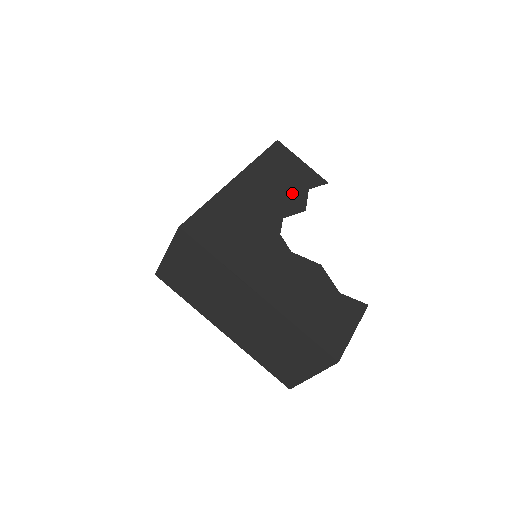
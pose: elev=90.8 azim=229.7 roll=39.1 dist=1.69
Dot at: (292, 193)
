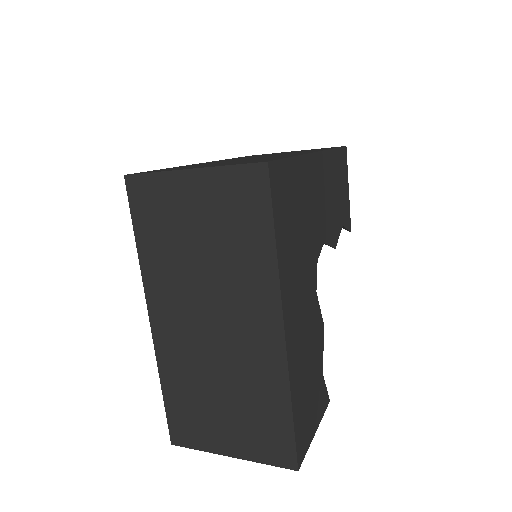
Dot at: (336, 218)
